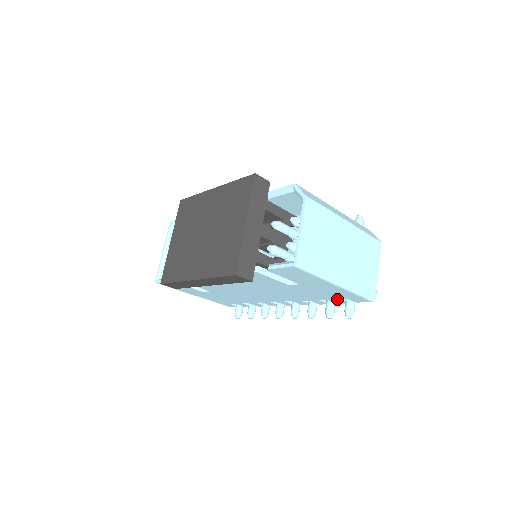
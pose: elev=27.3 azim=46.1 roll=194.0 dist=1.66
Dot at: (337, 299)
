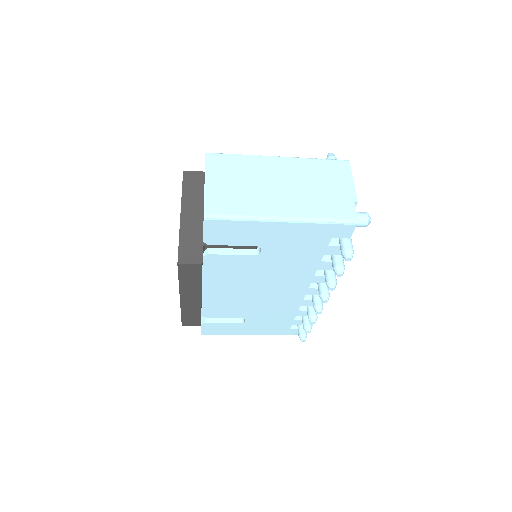
Dot at: (328, 247)
